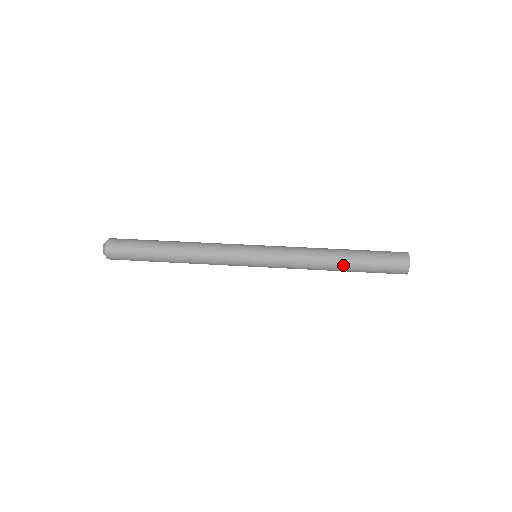
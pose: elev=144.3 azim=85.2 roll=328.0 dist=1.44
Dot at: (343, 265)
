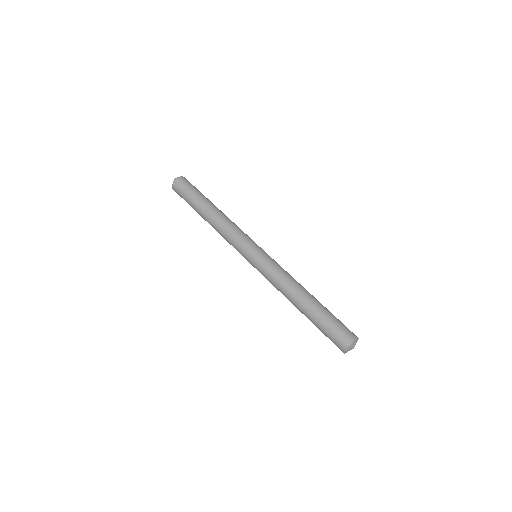
Dot at: occluded
